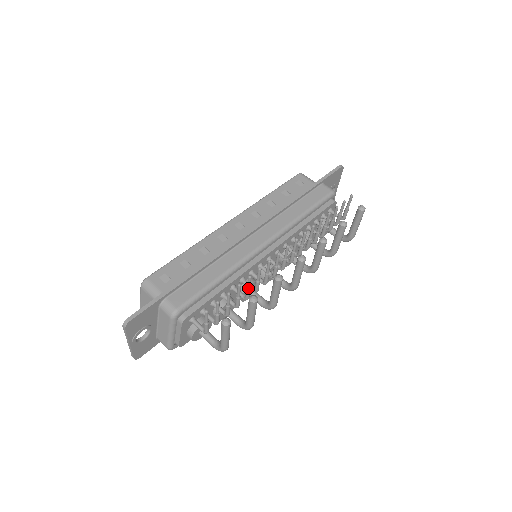
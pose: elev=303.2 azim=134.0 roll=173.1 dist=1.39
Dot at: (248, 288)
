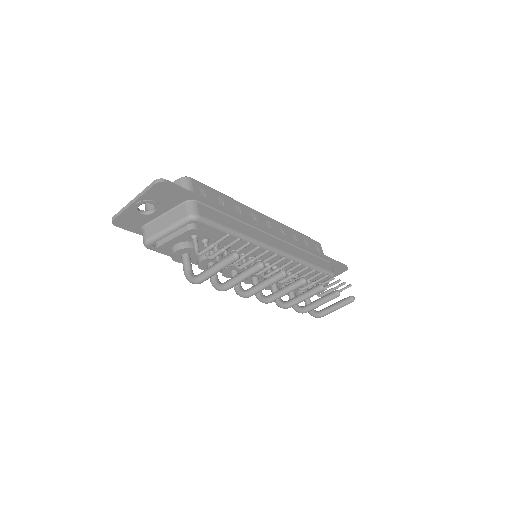
Dot at: (254, 259)
